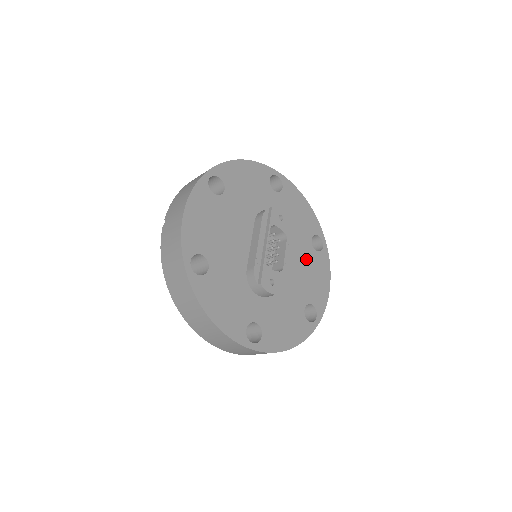
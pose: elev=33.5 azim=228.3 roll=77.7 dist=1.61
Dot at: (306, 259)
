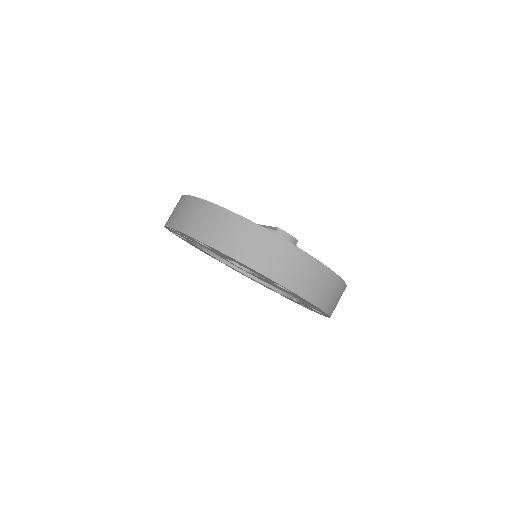
Dot at: occluded
